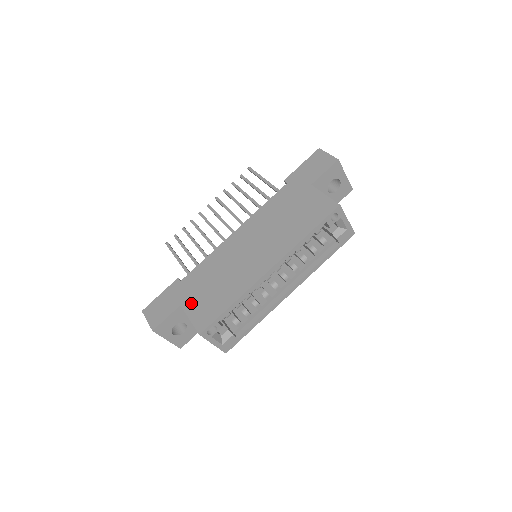
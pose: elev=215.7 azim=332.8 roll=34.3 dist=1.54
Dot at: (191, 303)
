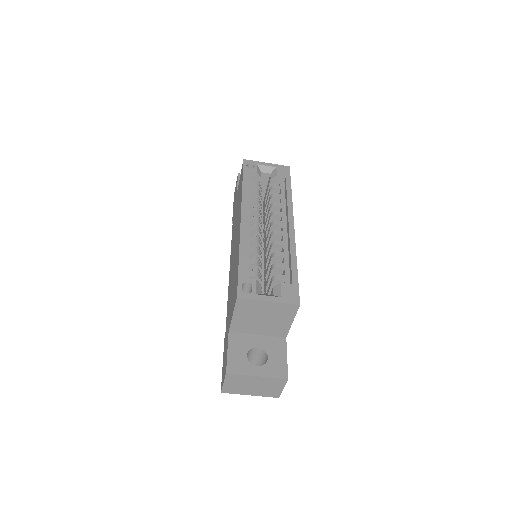
Dot at: (230, 315)
